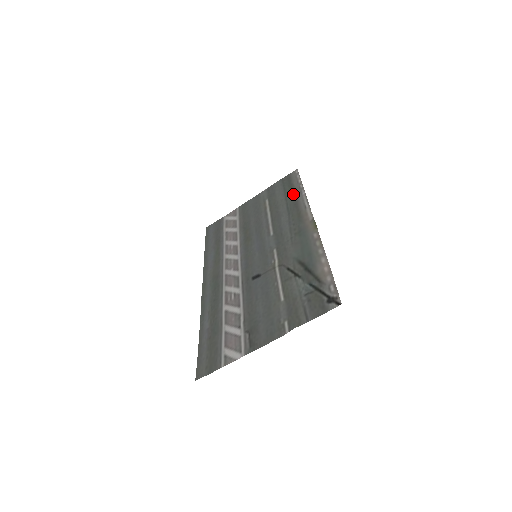
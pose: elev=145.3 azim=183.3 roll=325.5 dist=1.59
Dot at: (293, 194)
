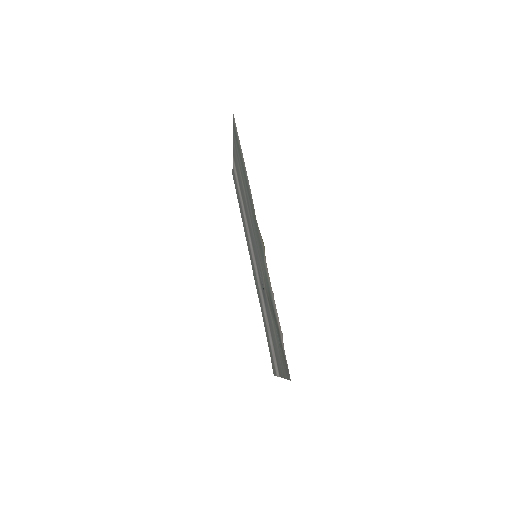
Dot at: (243, 169)
